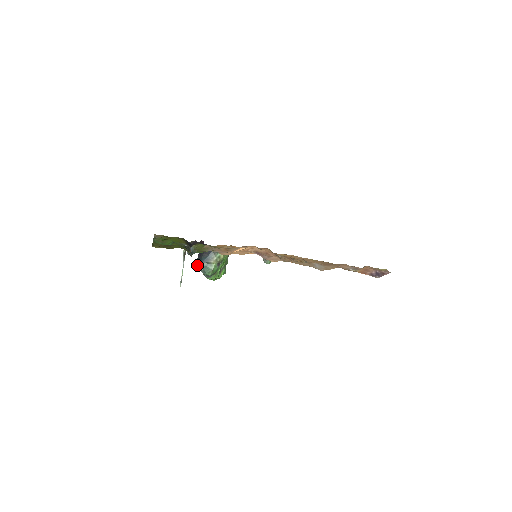
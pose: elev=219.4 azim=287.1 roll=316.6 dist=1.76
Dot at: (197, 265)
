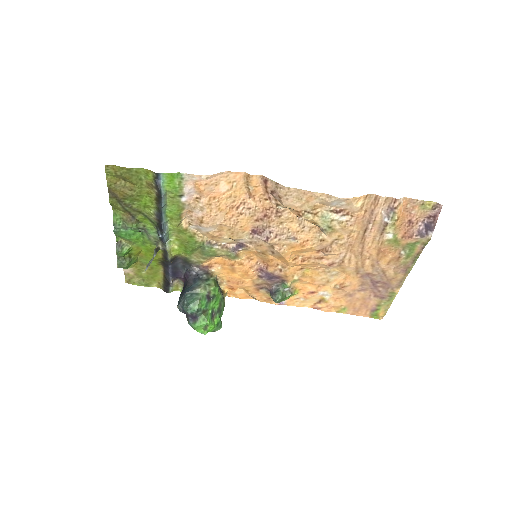
Dot at: (178, 303)
